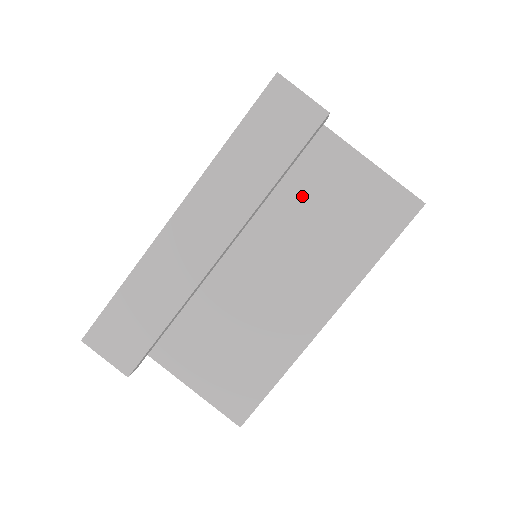
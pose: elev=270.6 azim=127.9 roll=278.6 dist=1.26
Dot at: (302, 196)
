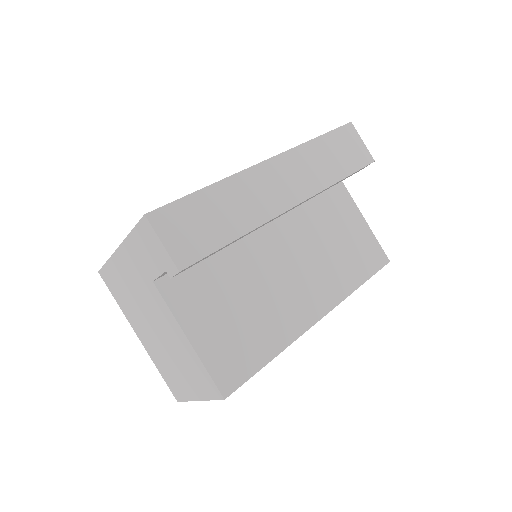
Dot at: (321, 216)
